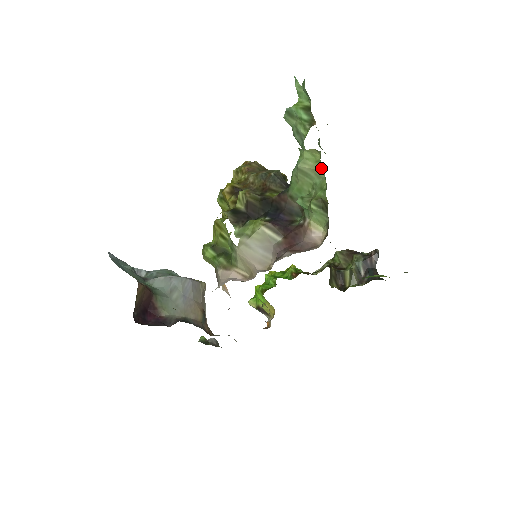
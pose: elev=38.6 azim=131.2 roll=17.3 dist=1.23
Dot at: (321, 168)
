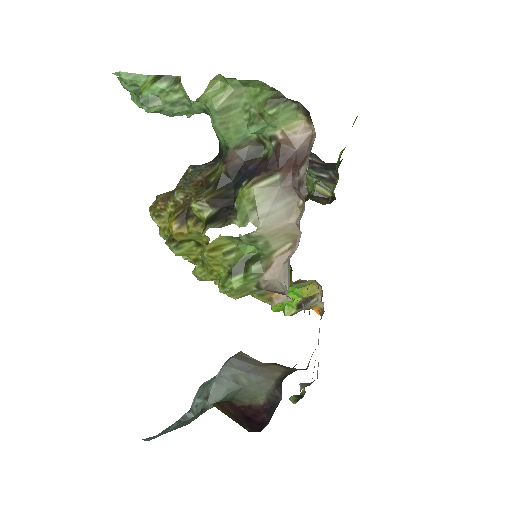
Dot at: (235, 84)
